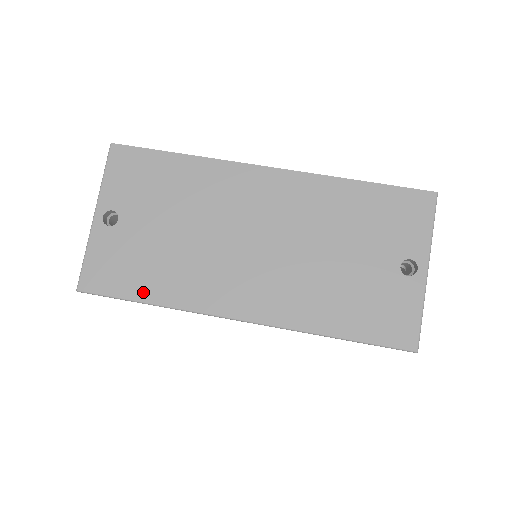
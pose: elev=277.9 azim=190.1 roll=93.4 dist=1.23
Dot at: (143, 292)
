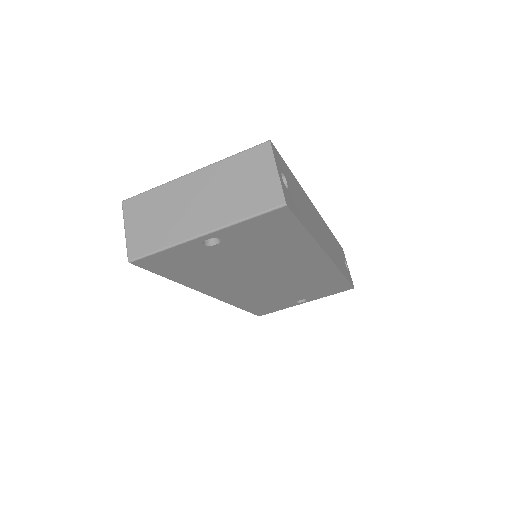
Dot at: (176, 276)
